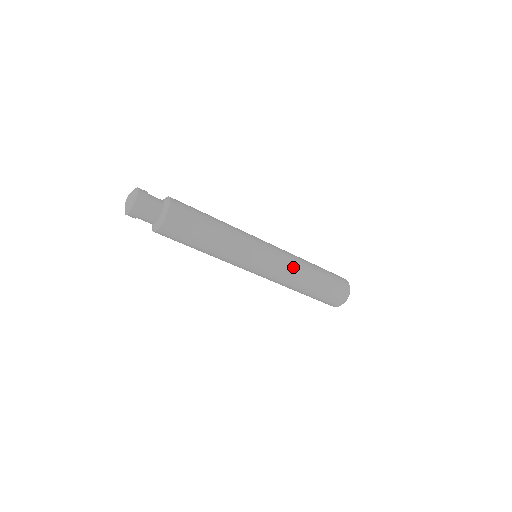
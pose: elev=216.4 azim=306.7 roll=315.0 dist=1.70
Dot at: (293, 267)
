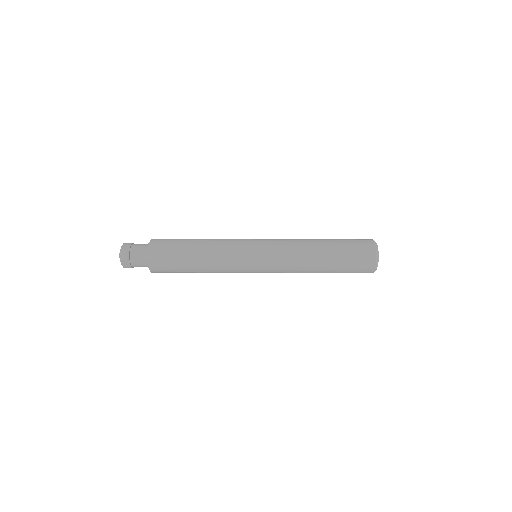
Dot at: occluded
